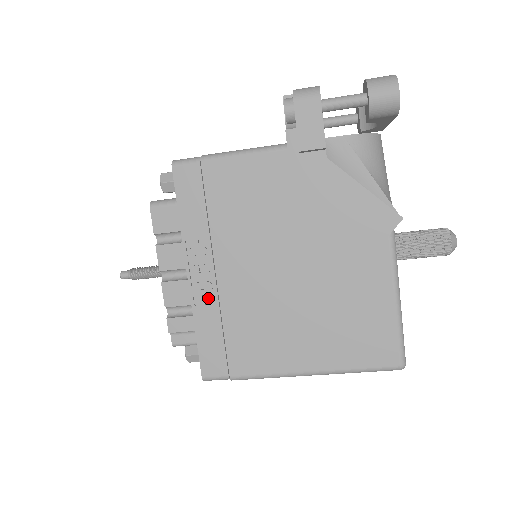
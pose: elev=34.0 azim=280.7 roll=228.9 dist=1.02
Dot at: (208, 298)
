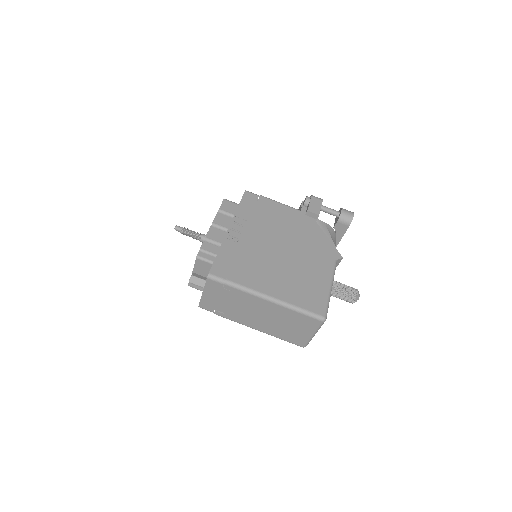
Dot at: (234, 242)
